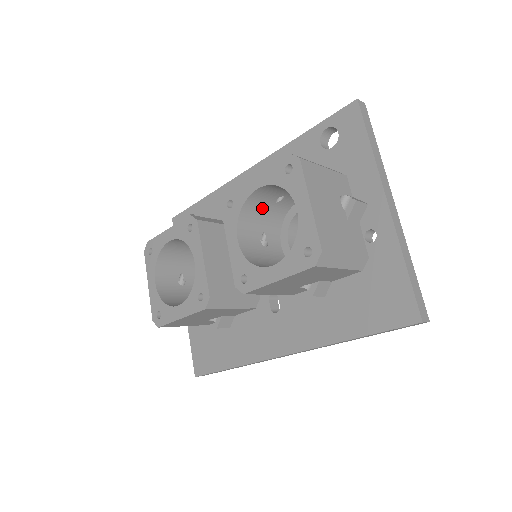
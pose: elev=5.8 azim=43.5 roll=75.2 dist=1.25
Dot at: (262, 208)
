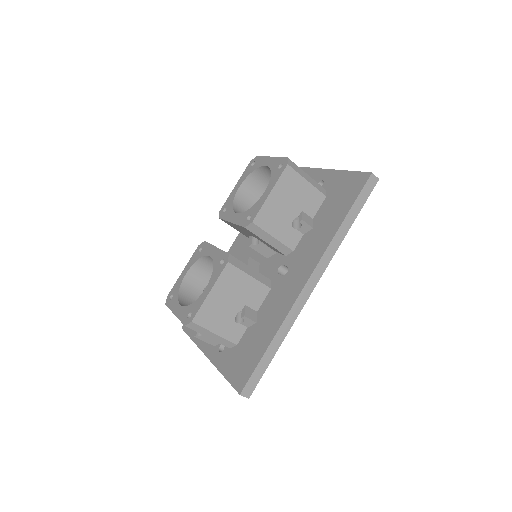
Dot at: occluded
